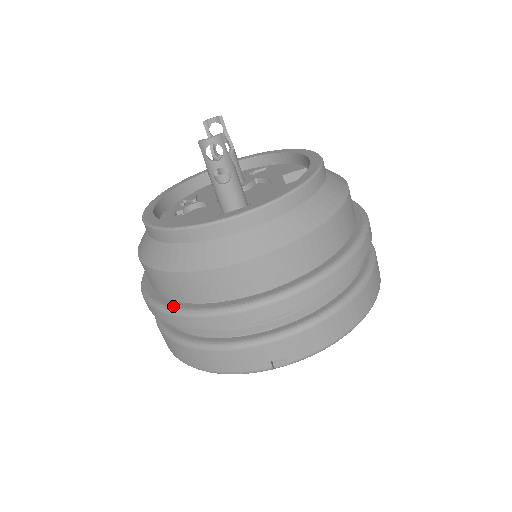
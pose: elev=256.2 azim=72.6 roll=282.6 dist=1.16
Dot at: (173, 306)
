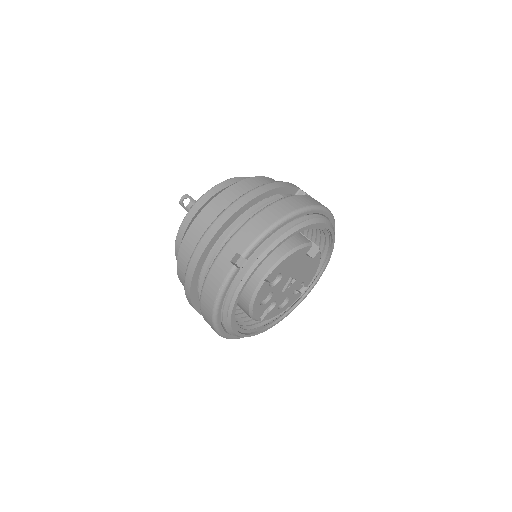
Dot at: occluded
